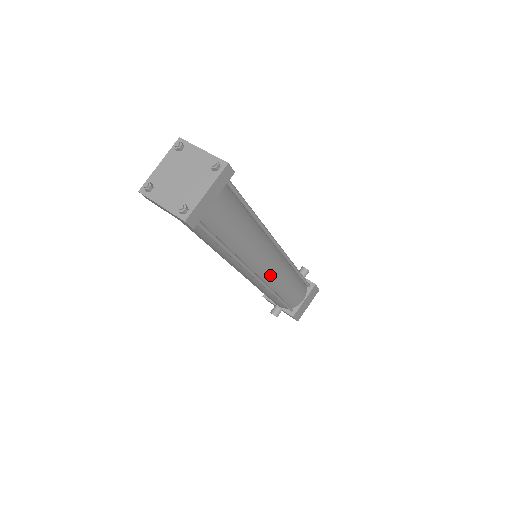
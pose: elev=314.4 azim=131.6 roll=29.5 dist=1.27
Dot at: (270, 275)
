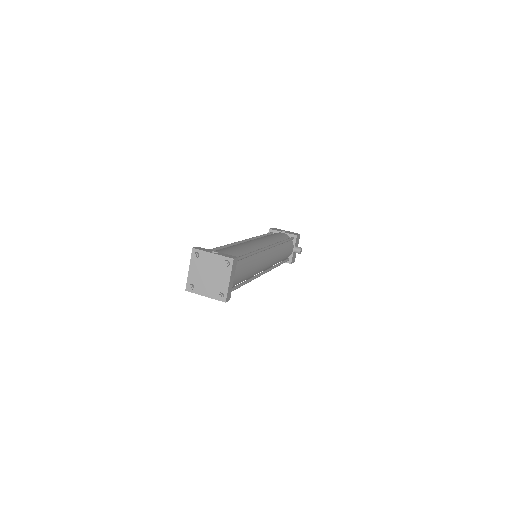
Dot at: occluded
